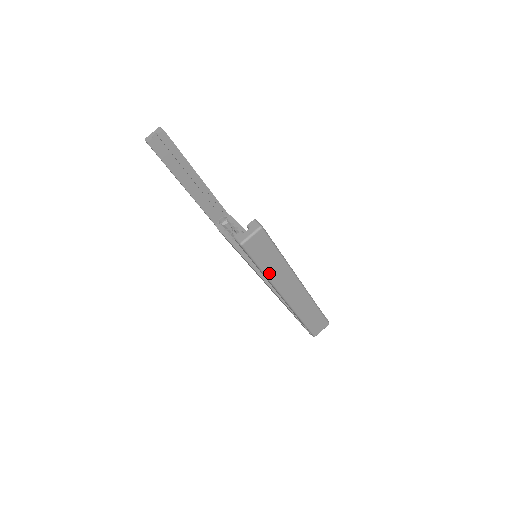
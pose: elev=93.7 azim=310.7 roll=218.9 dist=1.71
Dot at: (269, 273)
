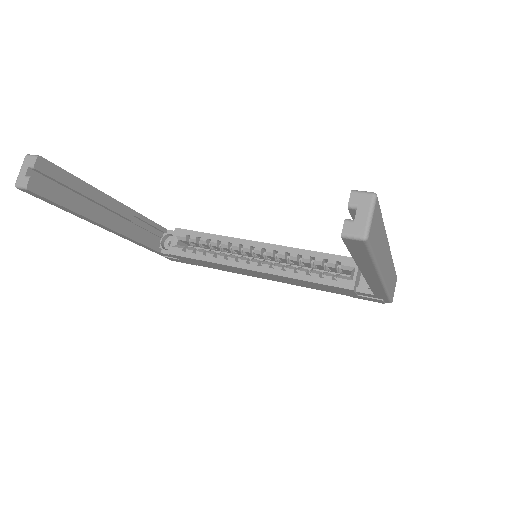
Dot at: (378, 259)
